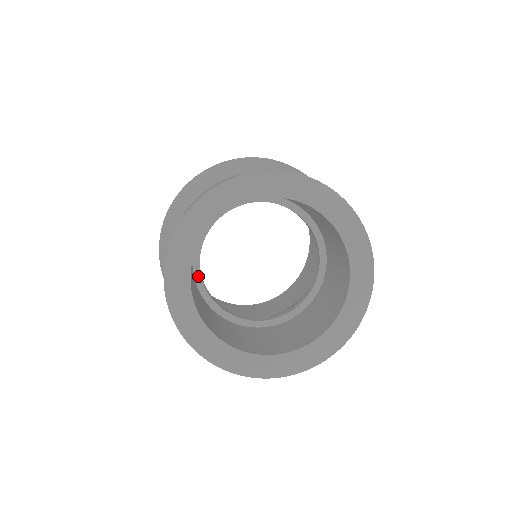
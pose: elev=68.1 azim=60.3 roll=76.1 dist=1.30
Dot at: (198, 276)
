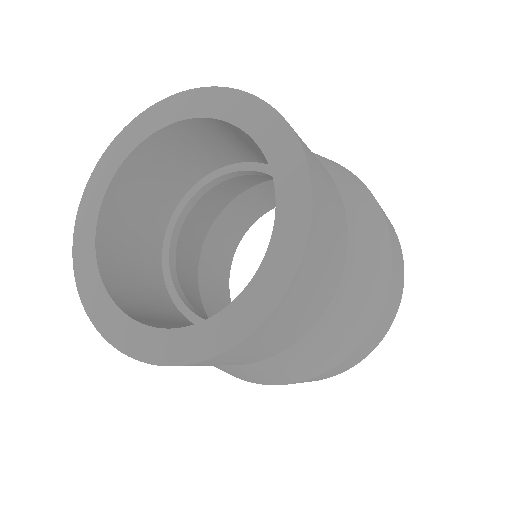
Dot at: (190, 315)
